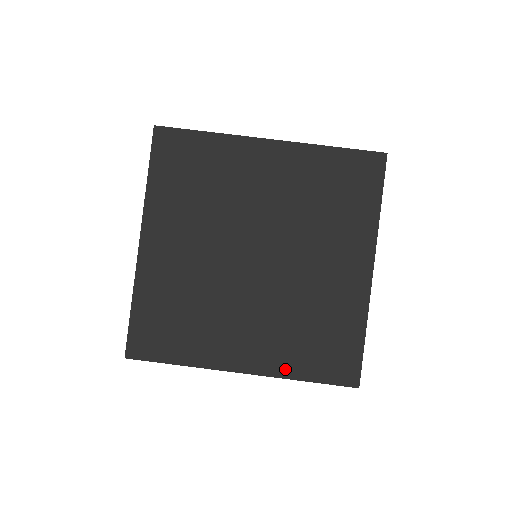
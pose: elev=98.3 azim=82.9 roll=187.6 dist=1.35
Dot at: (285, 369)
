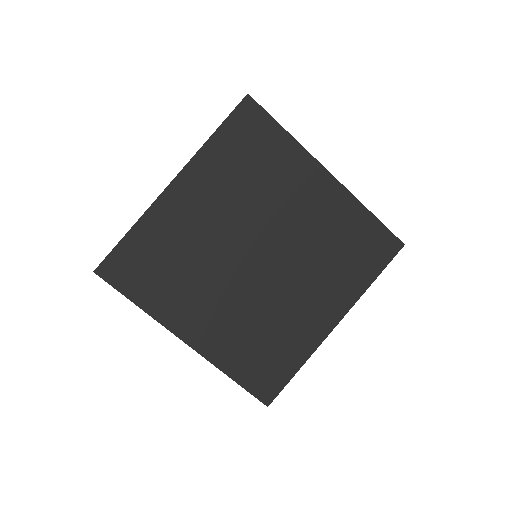
Dot at: (222, 360)
